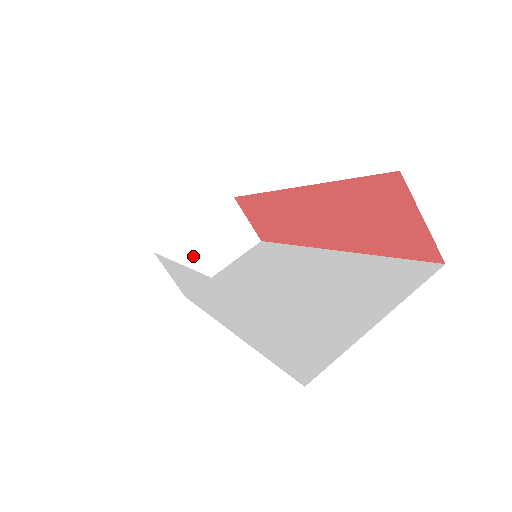
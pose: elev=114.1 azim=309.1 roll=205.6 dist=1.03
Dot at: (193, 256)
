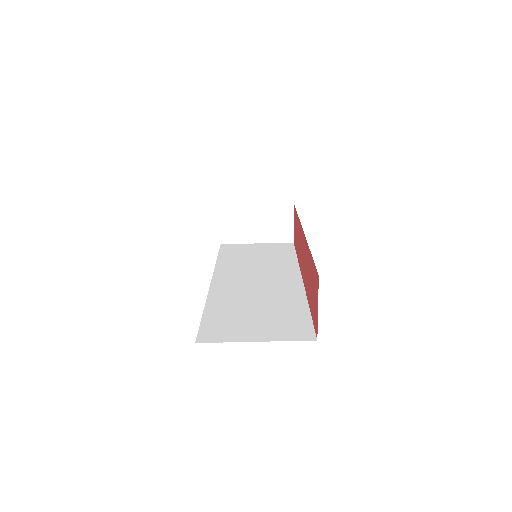
Dot at: (242, 223)
